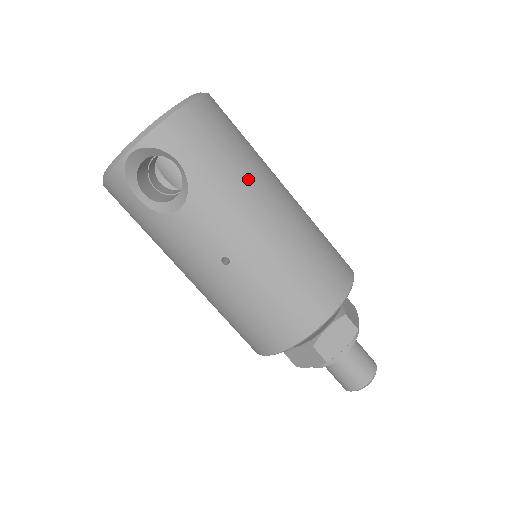
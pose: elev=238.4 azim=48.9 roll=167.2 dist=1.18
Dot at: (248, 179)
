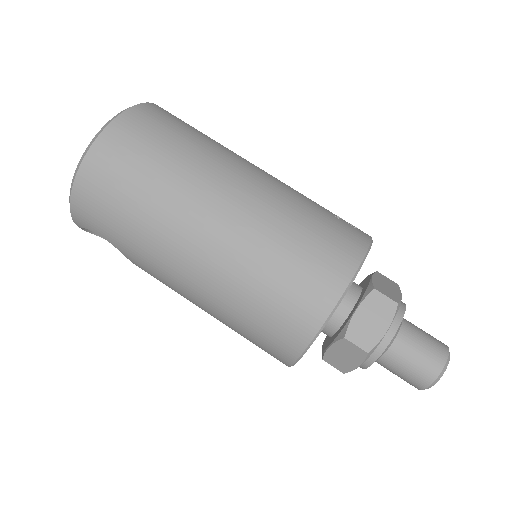
Dot at: (157, 236)
